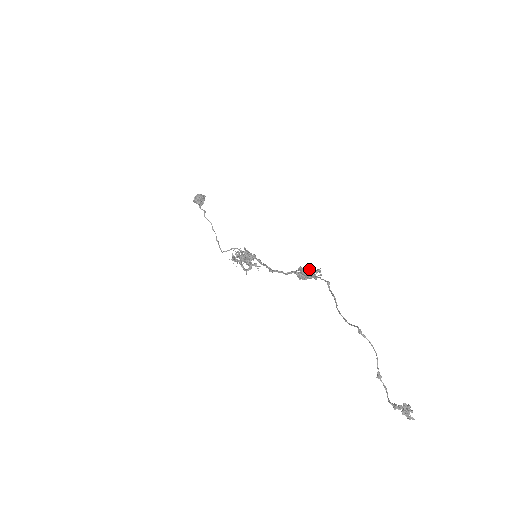
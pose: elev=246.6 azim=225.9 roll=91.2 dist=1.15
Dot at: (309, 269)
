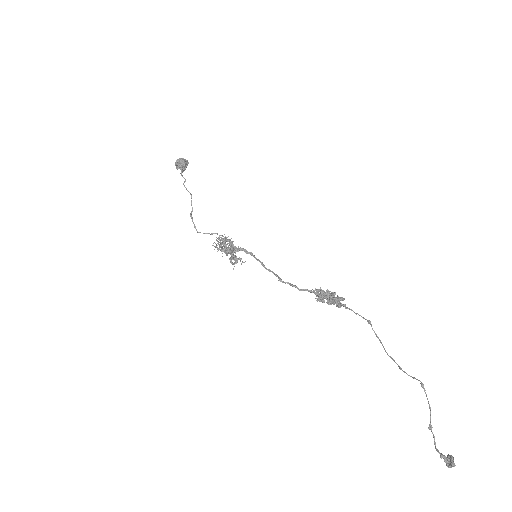
Dot at: (333, 295)
